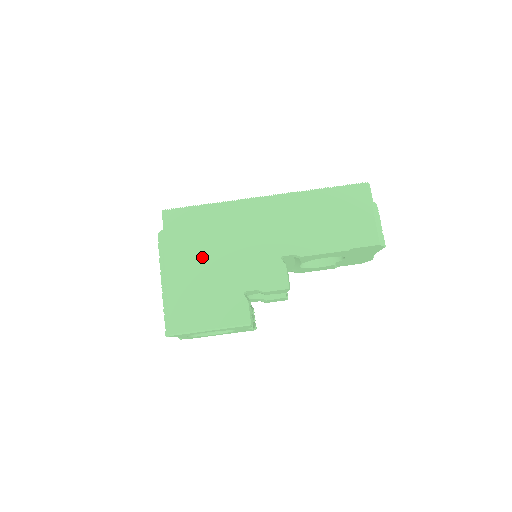
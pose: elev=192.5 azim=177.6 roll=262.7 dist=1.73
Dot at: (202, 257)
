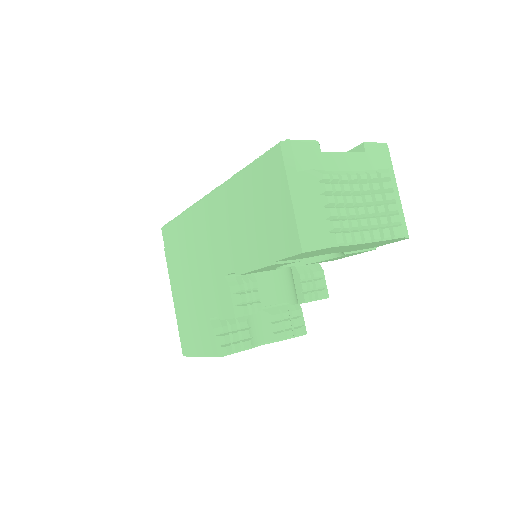
Dot at: (184, 277)
